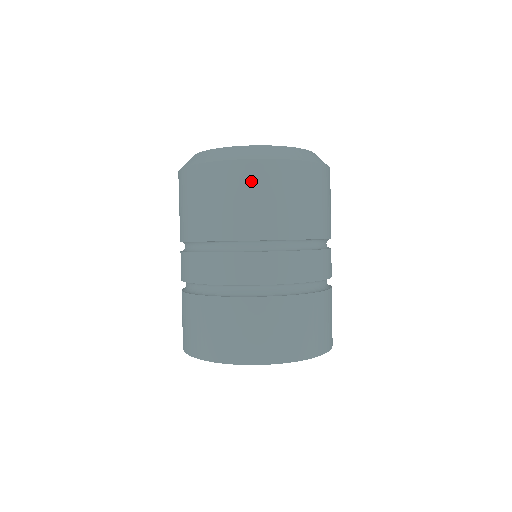
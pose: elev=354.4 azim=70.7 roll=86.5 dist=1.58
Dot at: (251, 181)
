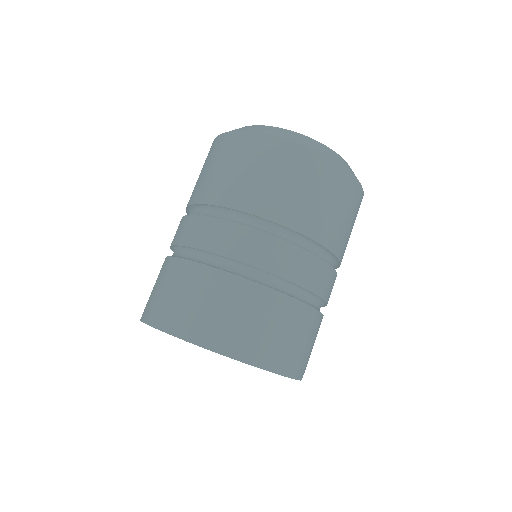
Dot at: (309, 170)
